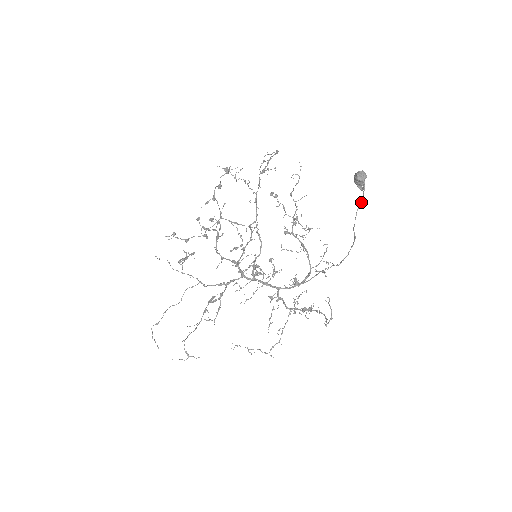
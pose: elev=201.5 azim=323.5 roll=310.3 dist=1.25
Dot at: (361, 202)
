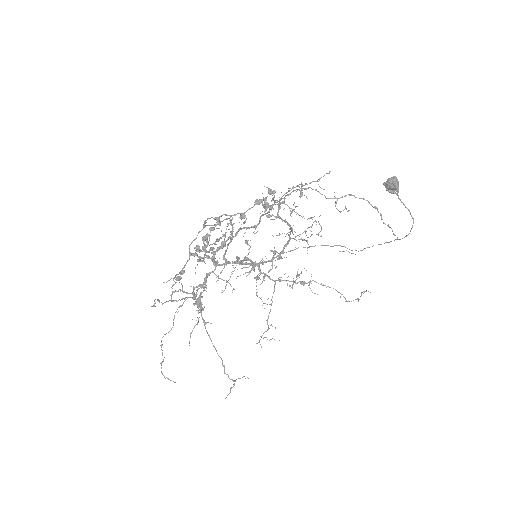
Dot at: occluded
